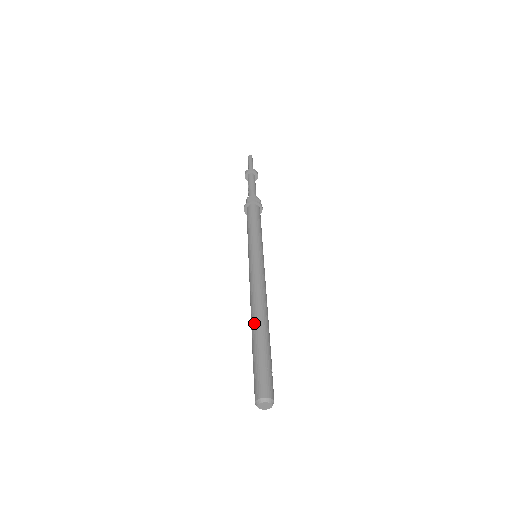
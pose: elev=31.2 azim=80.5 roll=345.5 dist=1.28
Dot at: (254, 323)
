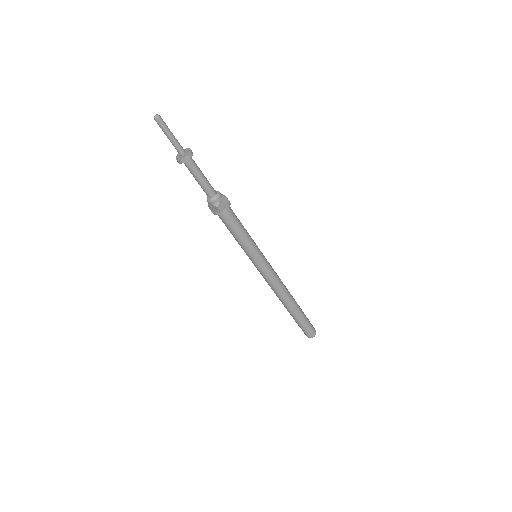
Dot at: occluded
